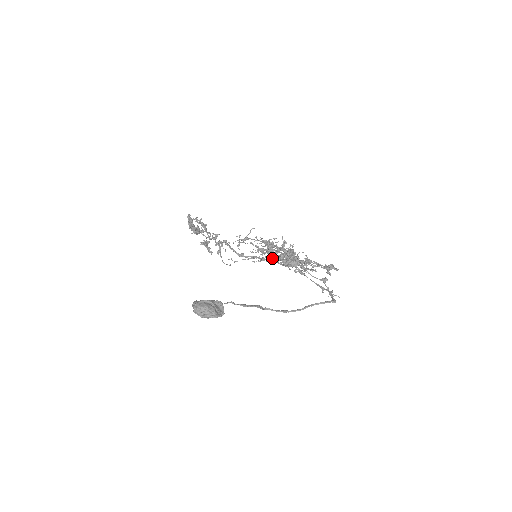
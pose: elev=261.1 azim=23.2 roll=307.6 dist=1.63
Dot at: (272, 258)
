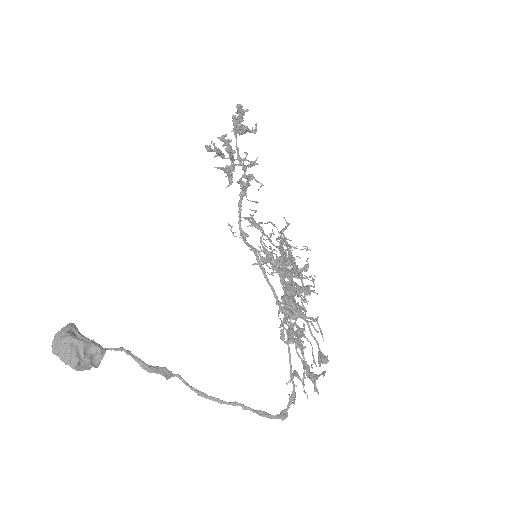
Dot at: (276, 272)
